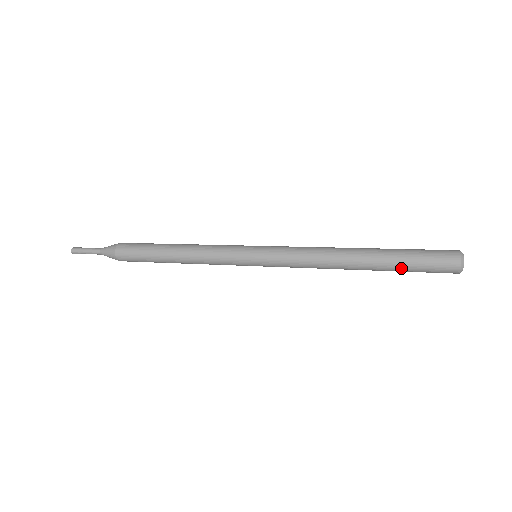
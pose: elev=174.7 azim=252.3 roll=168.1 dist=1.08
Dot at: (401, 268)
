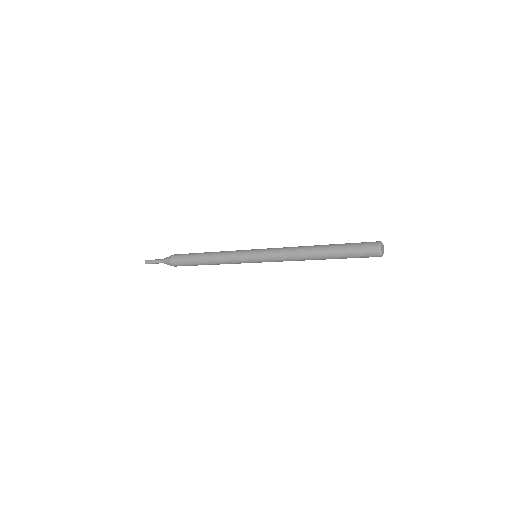
Dot at: (343, 256)
